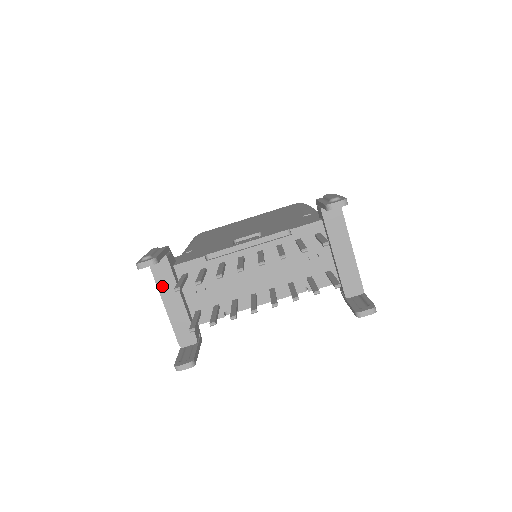
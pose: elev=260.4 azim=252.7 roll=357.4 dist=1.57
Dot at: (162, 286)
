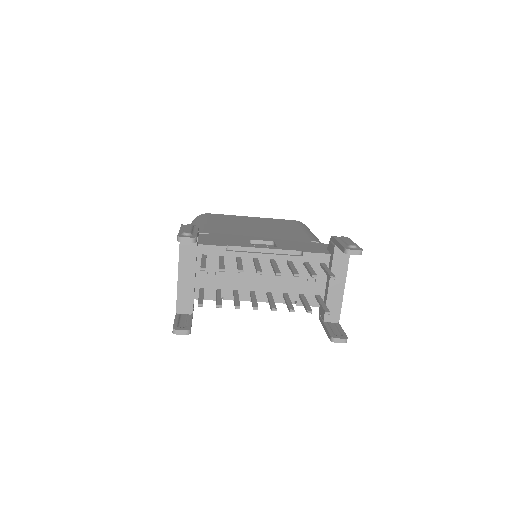
Dot at: (183, 258)
